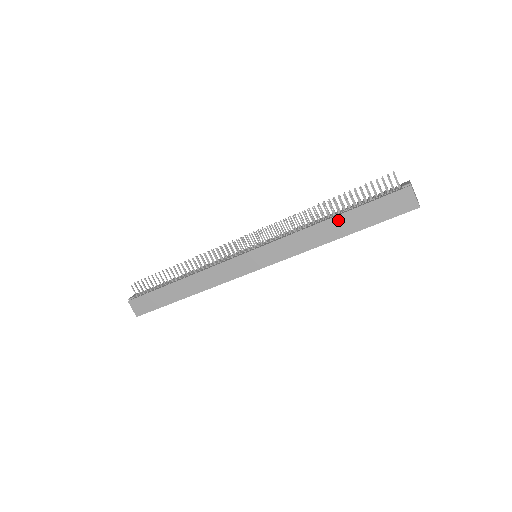
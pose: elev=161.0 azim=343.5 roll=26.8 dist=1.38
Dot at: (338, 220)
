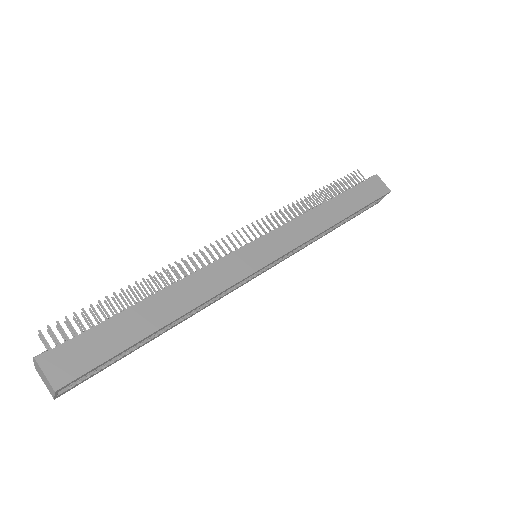
Dot at: (335, 202)
